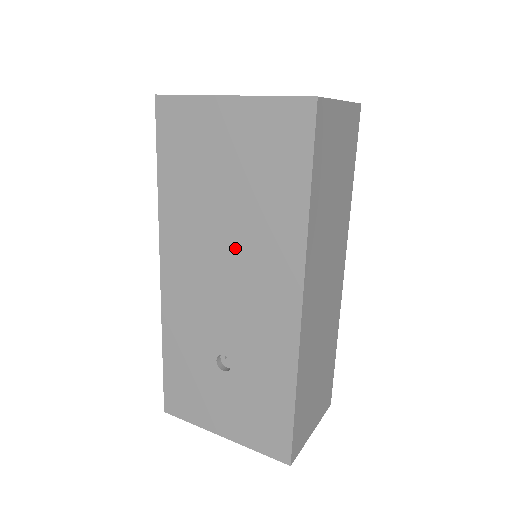
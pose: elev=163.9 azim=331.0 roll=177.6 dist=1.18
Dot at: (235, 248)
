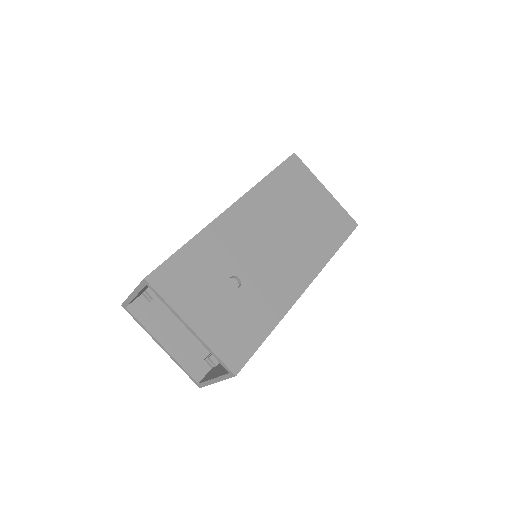
Dot at: (289, 237)
